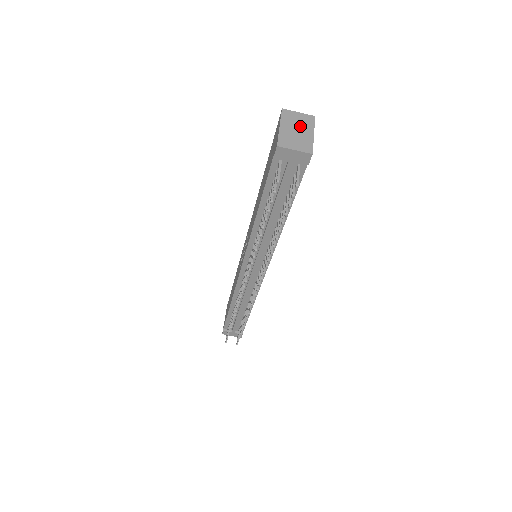
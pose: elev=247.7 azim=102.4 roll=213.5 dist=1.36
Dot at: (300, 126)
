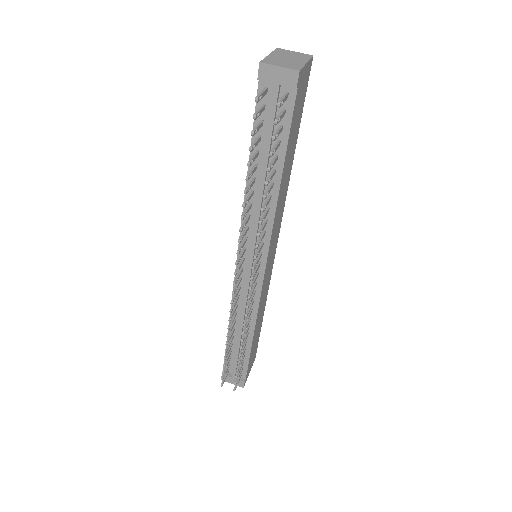
Dot at: (293, 57)
